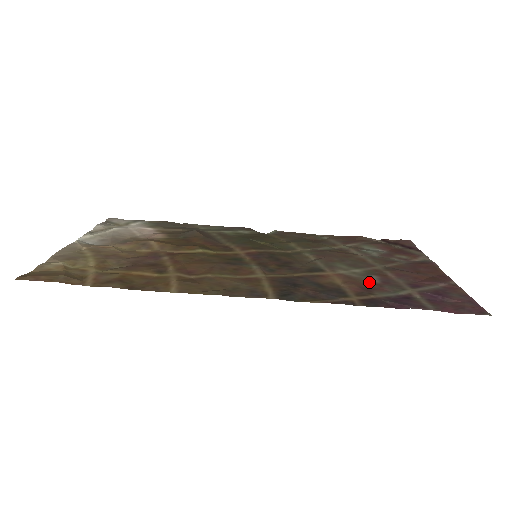
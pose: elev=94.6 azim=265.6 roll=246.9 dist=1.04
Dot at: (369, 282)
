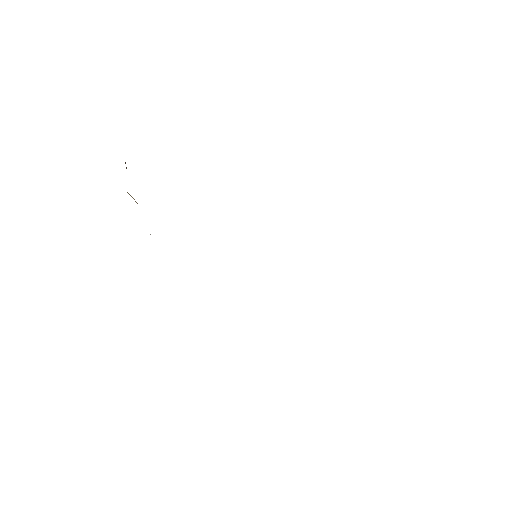
Dot at: occluded
